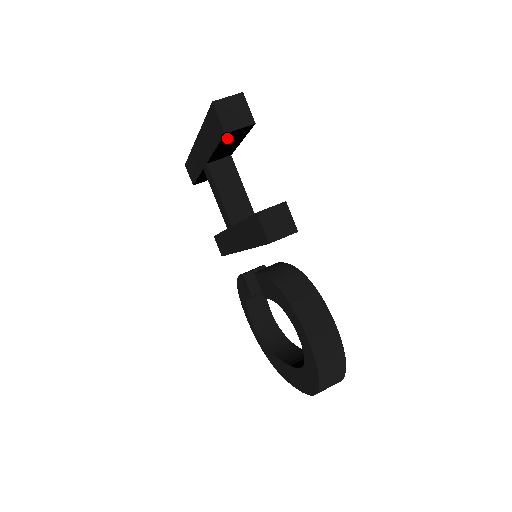
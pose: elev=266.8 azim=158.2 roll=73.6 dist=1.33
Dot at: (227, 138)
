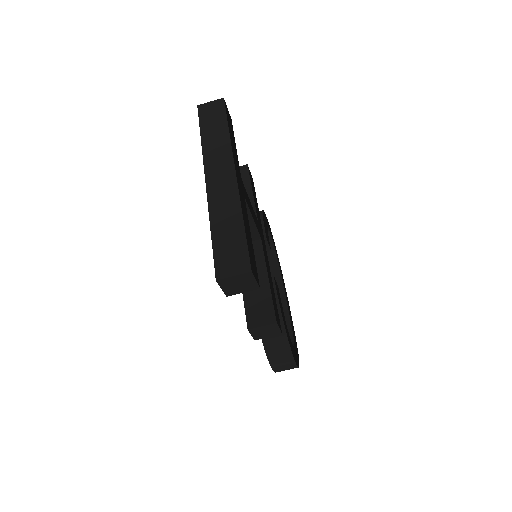
Dot at: occluded
